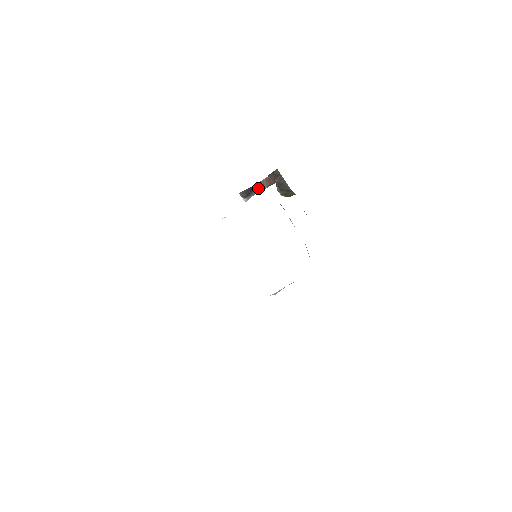
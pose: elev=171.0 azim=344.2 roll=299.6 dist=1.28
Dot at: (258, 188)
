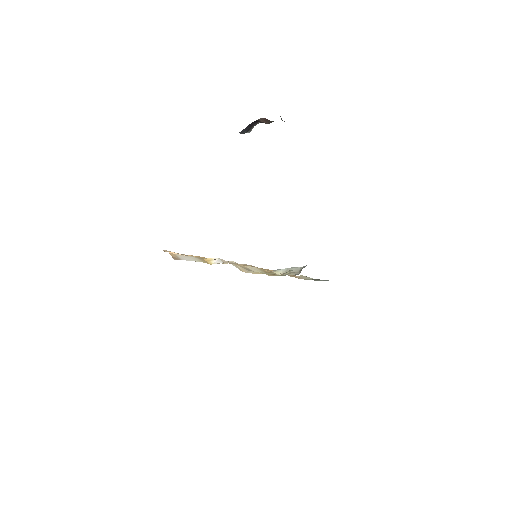
Dot at: (258, 122)
